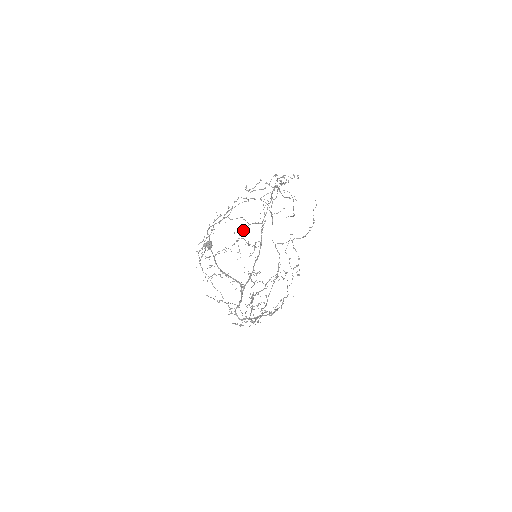
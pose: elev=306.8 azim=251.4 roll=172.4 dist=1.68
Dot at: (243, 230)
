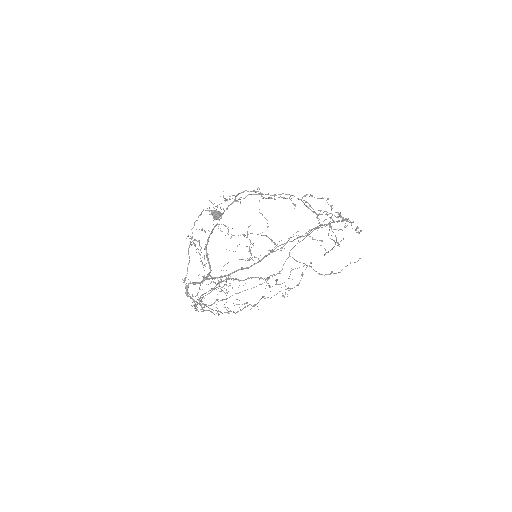
Dot at: occluded
